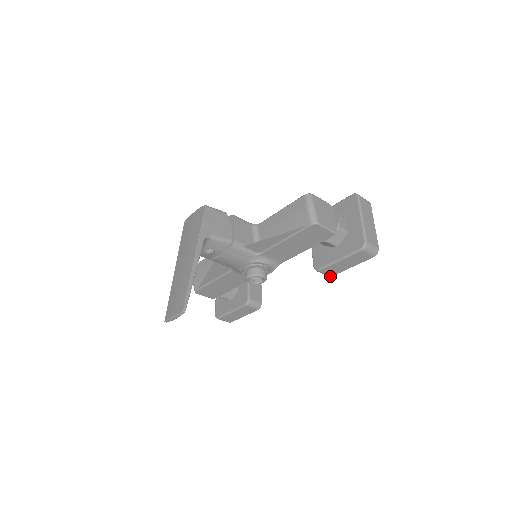
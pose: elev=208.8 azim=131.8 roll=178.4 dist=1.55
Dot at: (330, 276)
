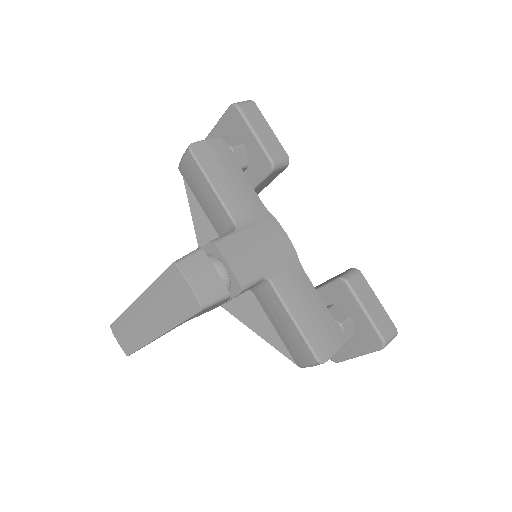
Dot at: occluded
